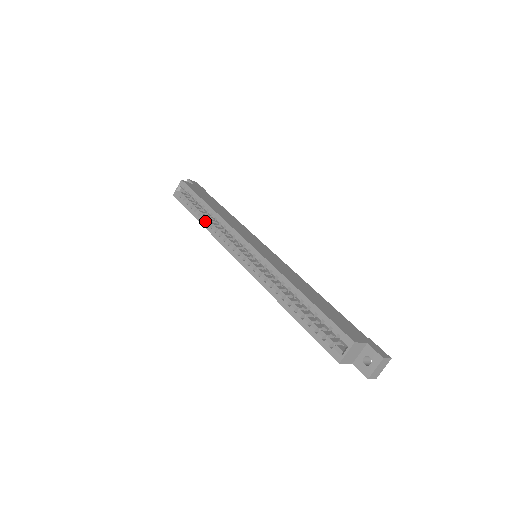
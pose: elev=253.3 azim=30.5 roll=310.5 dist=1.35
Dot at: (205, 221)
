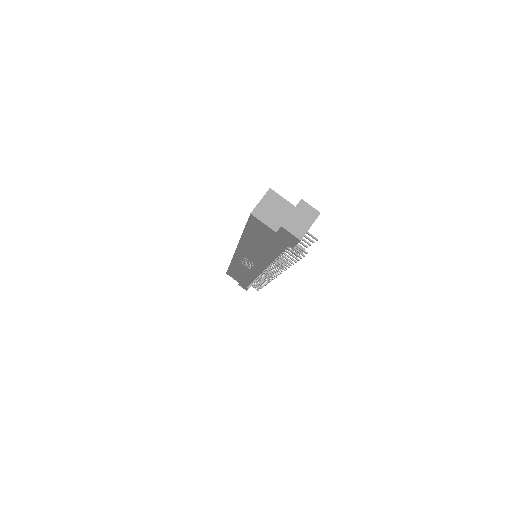
Dot at: occluded
